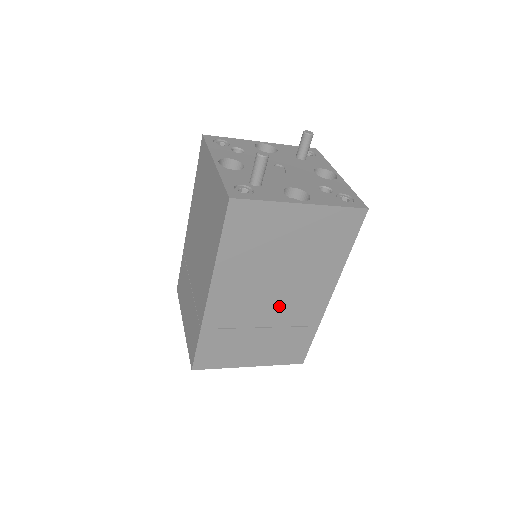
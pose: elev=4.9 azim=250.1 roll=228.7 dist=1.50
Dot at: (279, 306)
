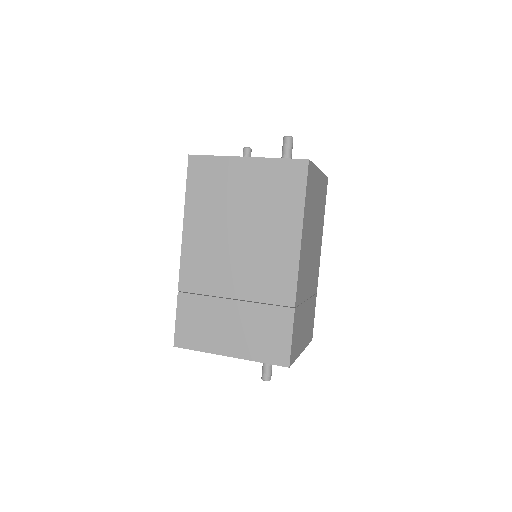
Dot at: (311, 273)
